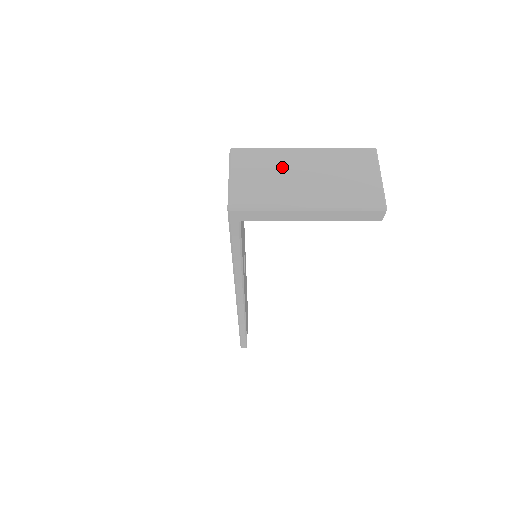
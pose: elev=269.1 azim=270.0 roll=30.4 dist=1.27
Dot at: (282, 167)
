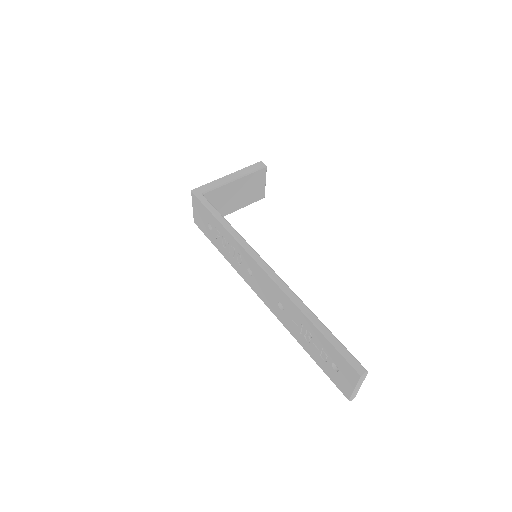
Dot at: occluded
